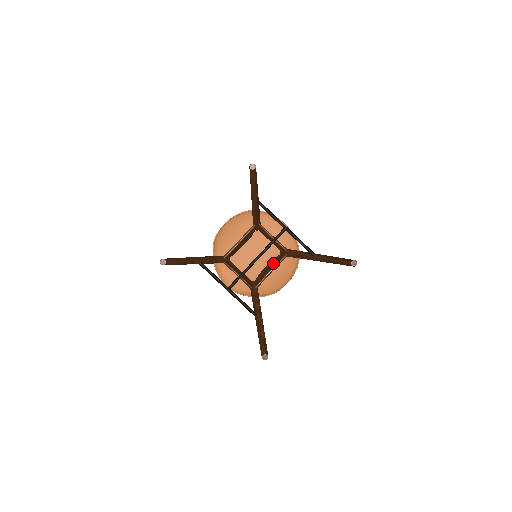
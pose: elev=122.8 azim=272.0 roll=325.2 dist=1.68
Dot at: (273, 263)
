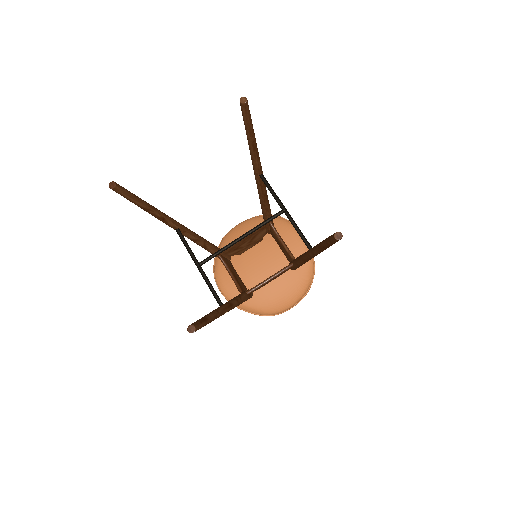
Dot at: occluded
